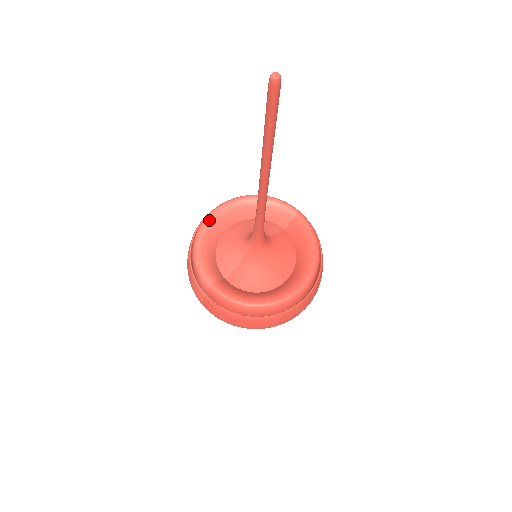
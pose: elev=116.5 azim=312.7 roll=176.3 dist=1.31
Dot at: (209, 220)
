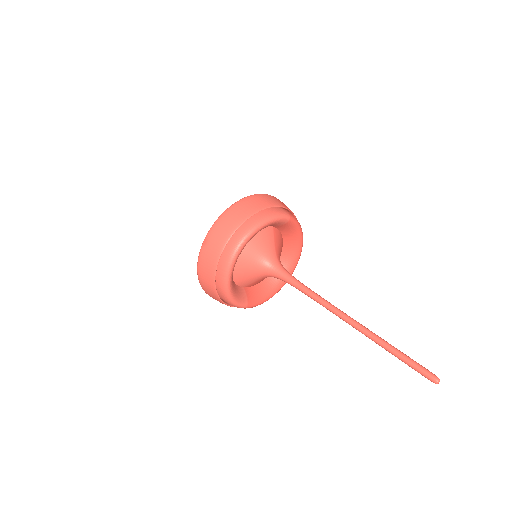
Dot at: (232, 272)
